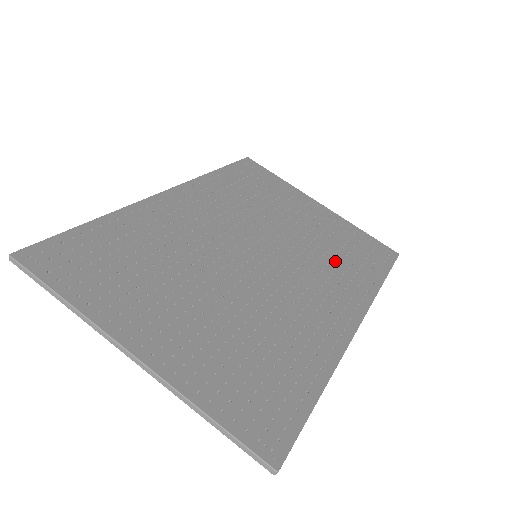
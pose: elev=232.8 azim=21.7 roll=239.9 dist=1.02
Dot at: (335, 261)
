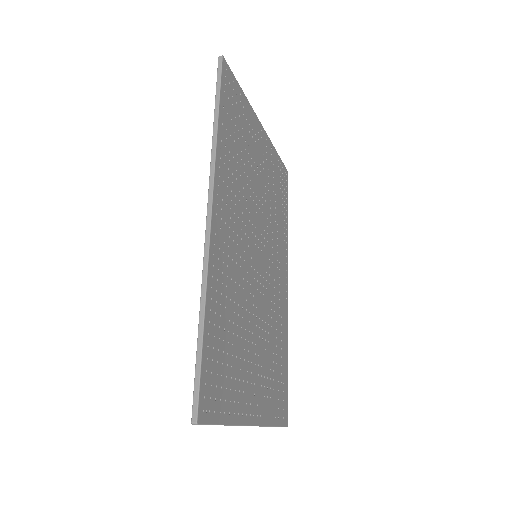
Dot at: (276, 220)
